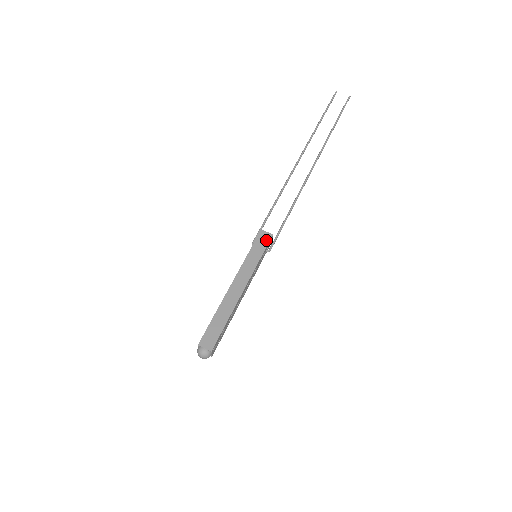
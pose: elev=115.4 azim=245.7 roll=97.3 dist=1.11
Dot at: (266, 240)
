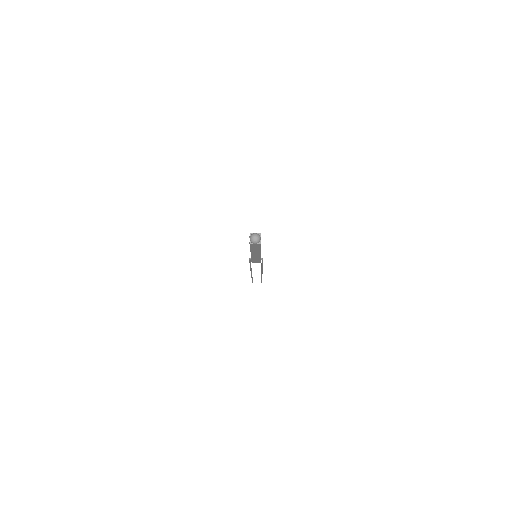
Dot at: occluded
